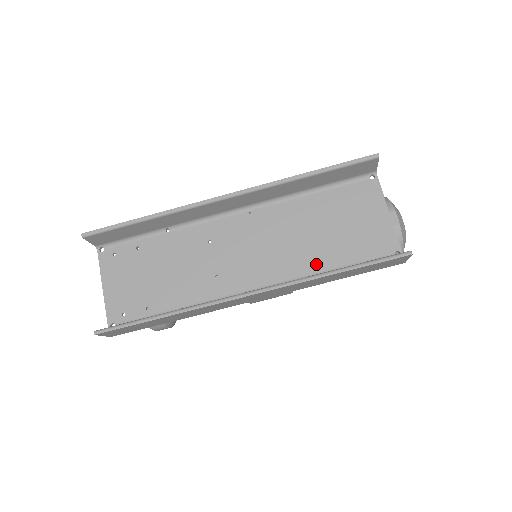
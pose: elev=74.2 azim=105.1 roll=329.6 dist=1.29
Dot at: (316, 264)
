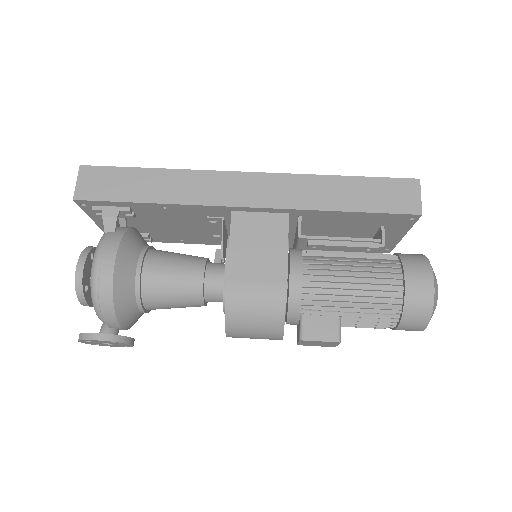
Dot at: occluded
